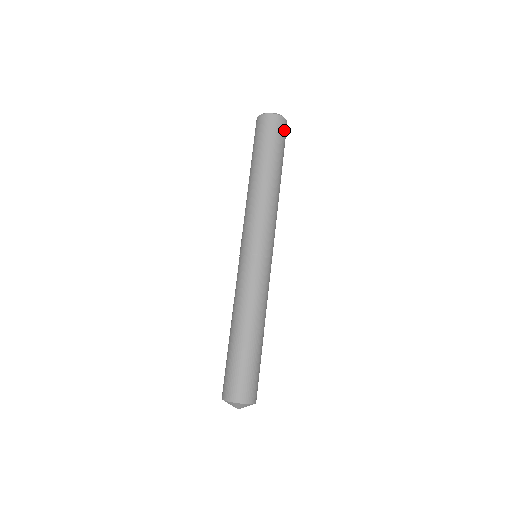
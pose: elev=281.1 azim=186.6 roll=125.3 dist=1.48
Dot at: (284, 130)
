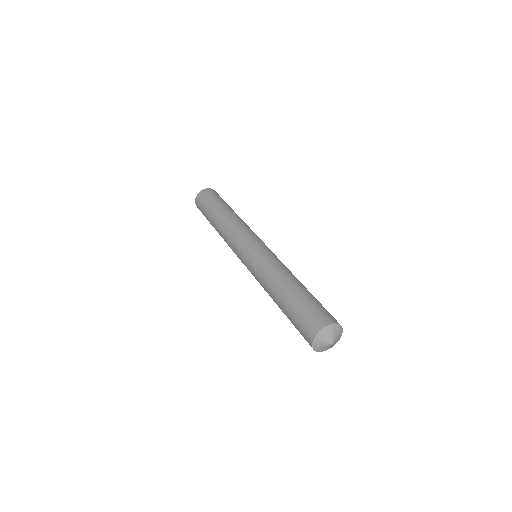
Dot at: occluded
